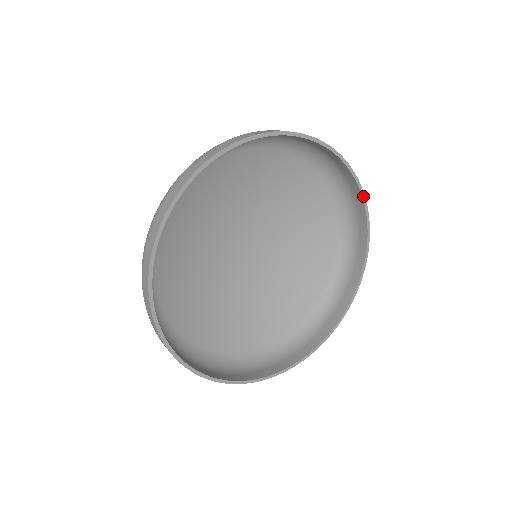
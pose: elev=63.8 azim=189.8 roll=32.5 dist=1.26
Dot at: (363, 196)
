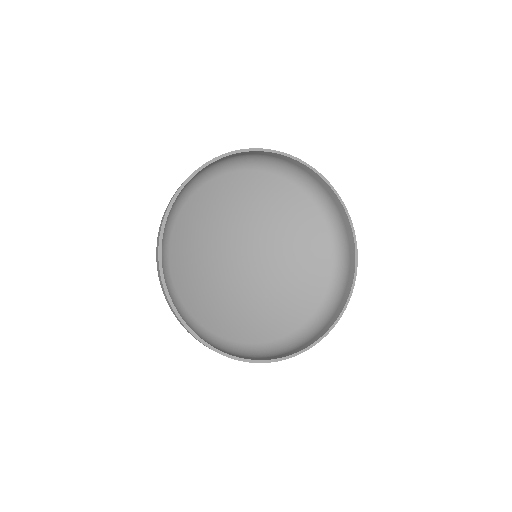
Dot at: (247, 151)
